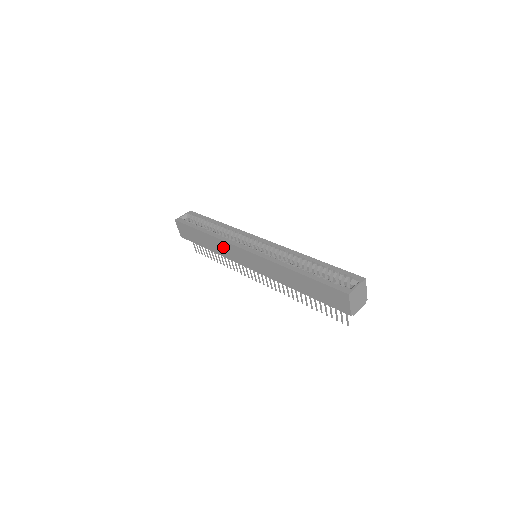
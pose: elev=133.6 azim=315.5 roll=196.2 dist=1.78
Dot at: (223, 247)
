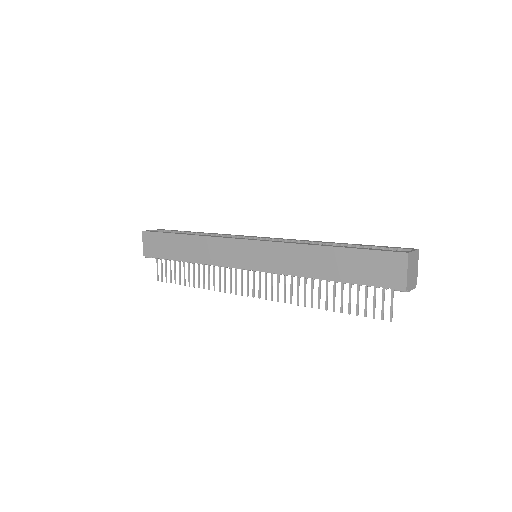
Dot at: (211, 248)
